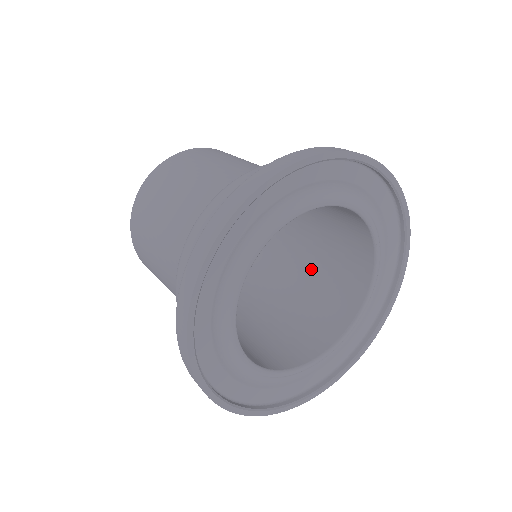
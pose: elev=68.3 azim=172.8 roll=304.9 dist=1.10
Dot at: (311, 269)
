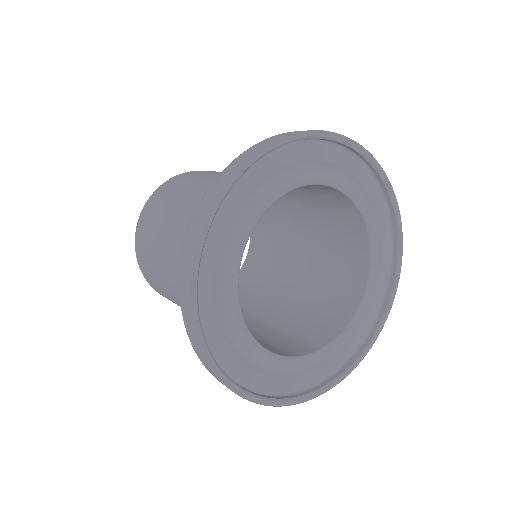
Dot at: (298, 198)
